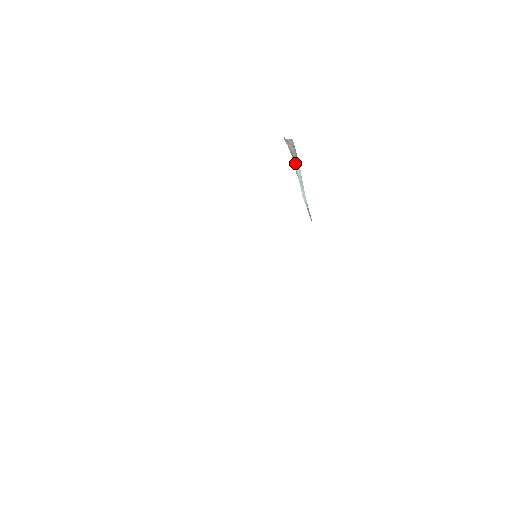
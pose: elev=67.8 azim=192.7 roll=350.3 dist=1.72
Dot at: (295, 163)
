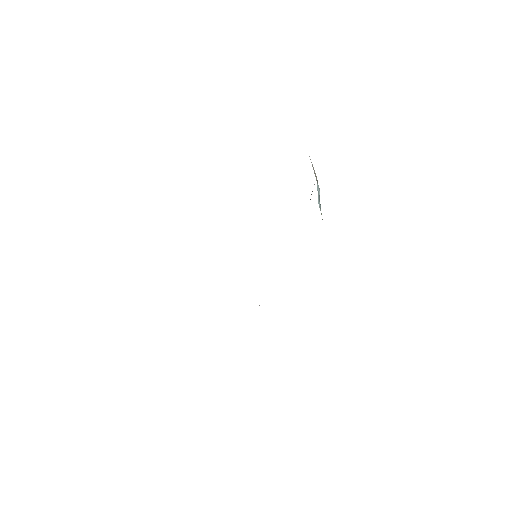
Dot at: occluded
